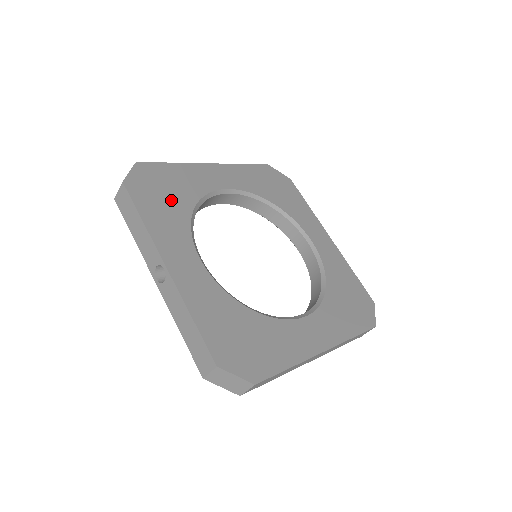
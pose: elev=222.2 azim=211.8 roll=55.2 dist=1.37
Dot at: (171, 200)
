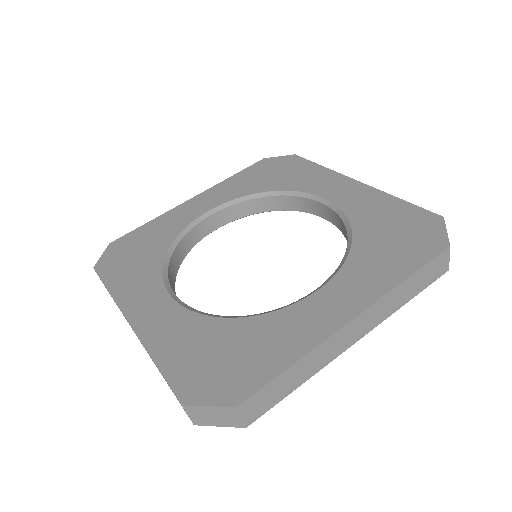
Dot at: (142, 256)
